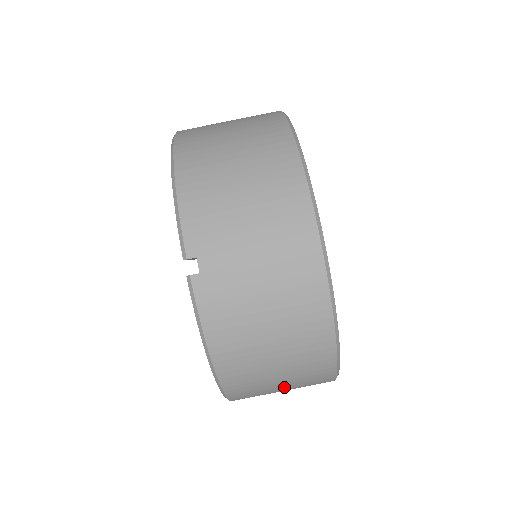
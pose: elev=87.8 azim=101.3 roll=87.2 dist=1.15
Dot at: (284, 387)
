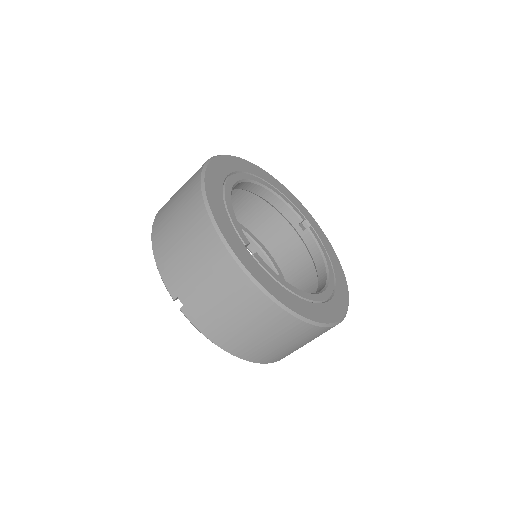
Dot at: (292, 345)
